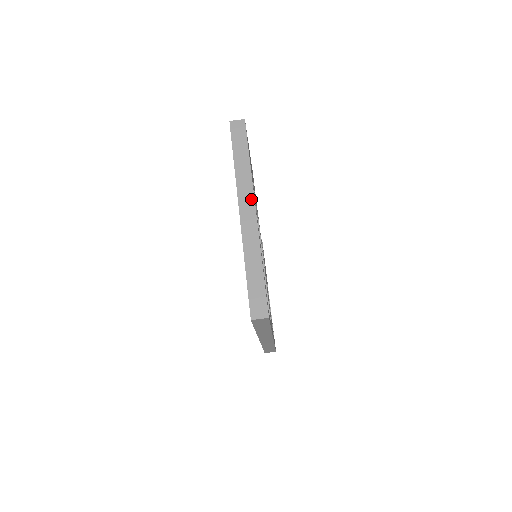
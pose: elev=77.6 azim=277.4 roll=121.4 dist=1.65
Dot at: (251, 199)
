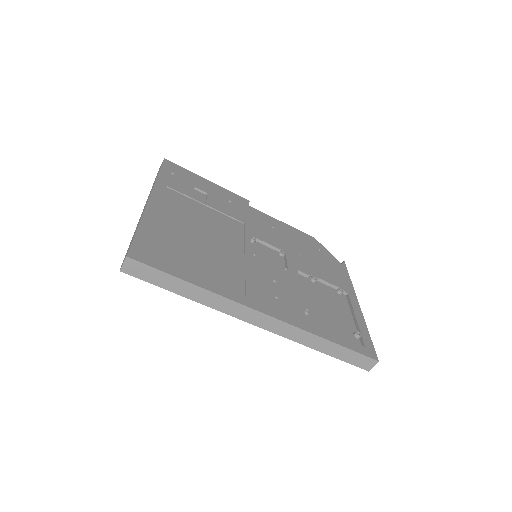
Dot at: occluded
